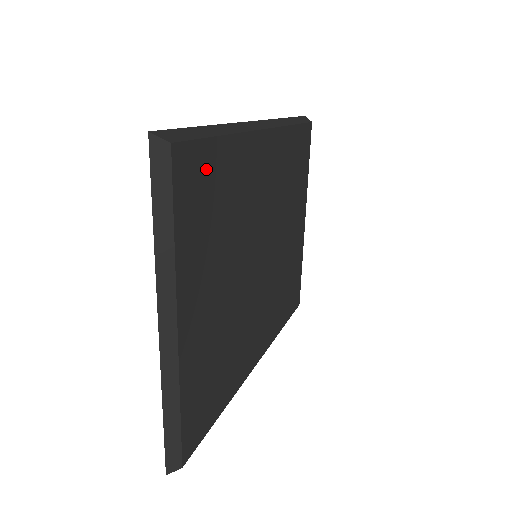
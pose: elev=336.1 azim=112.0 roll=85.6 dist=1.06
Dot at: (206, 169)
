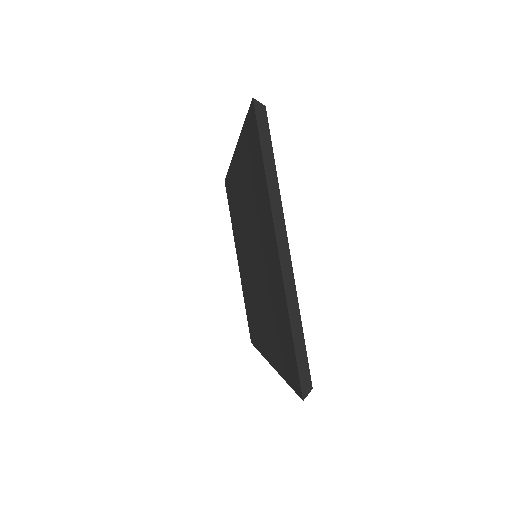
Dot at: occluded
